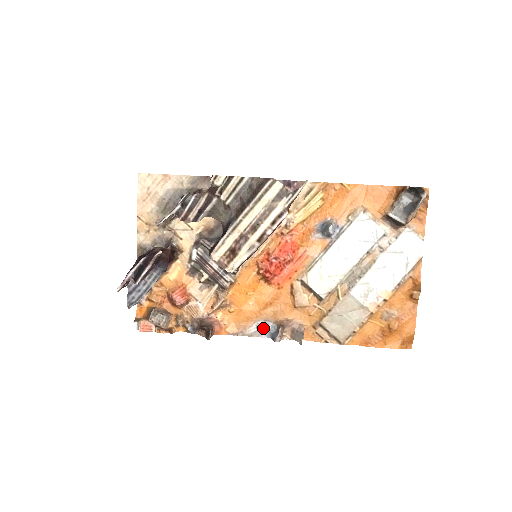
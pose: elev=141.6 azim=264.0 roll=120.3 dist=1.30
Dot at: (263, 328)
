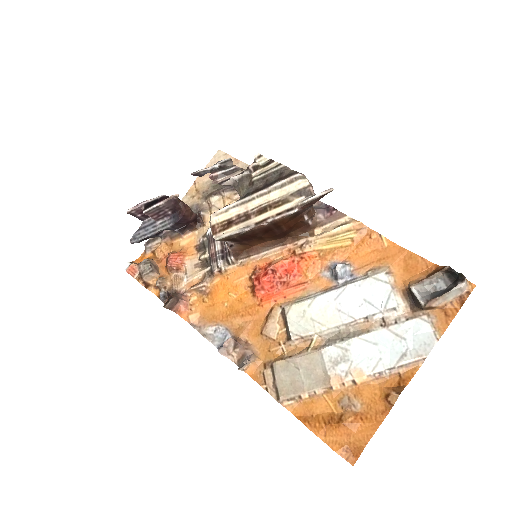
Dot at: (220, 335)
